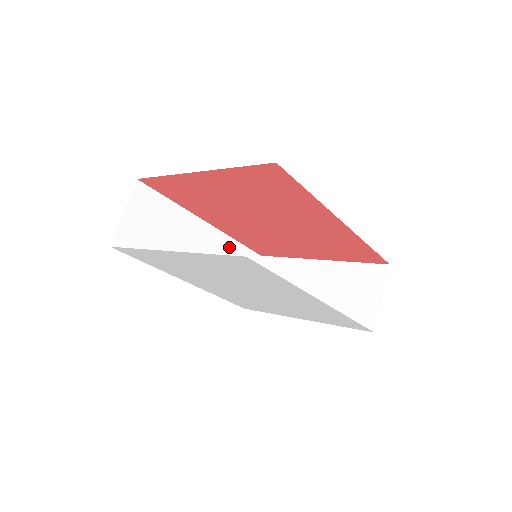
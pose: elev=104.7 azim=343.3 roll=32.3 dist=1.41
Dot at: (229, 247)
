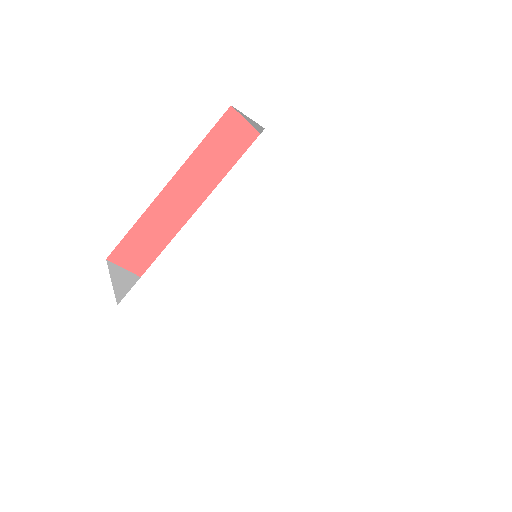
Dot at: occluded
